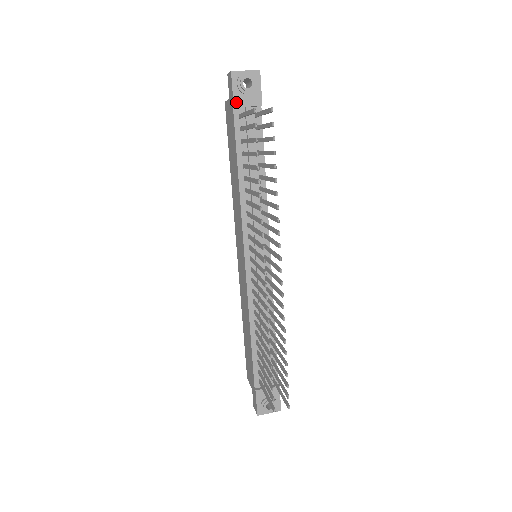
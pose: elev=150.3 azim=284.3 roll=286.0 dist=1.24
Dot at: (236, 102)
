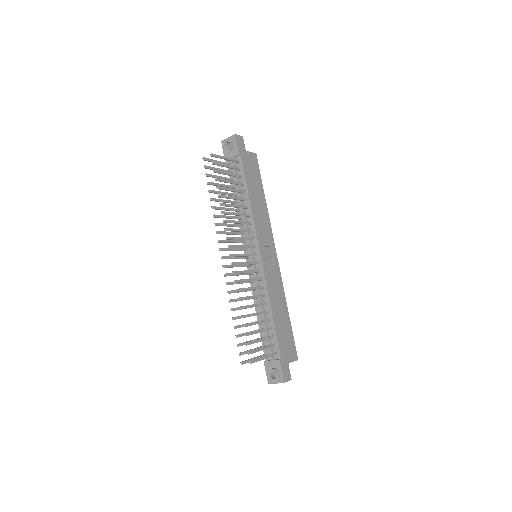
Dot at: occluded
